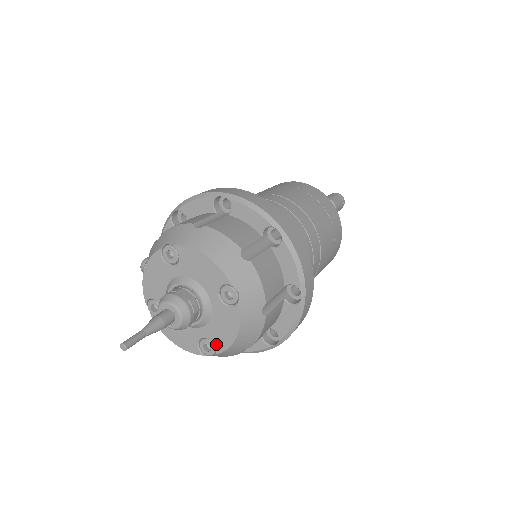
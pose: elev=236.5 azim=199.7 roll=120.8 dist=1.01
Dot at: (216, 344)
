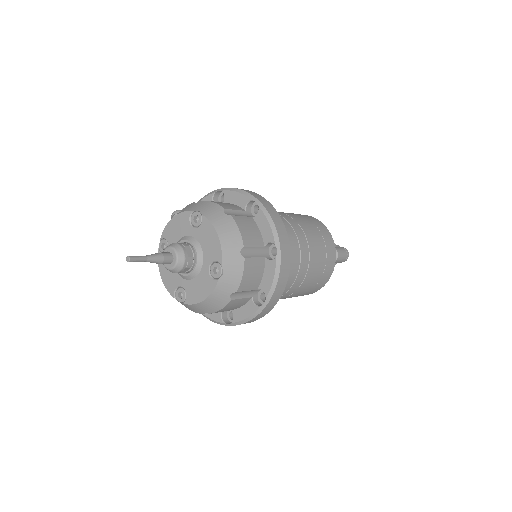
Dot at: (188, 296)
